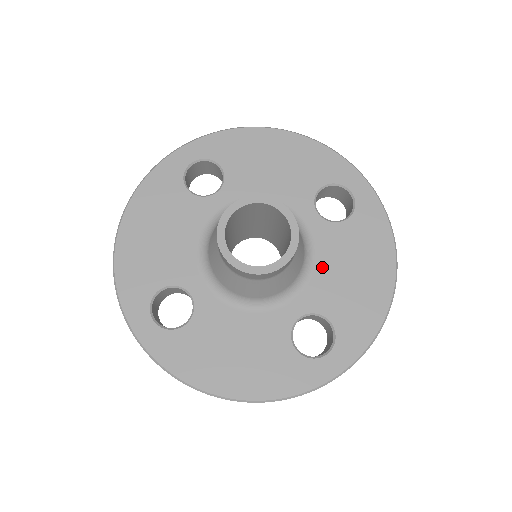
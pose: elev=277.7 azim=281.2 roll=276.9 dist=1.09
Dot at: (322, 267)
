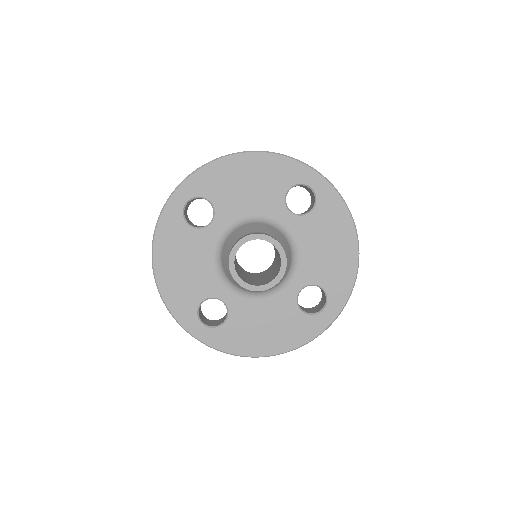
Dot at: (305, 251)
